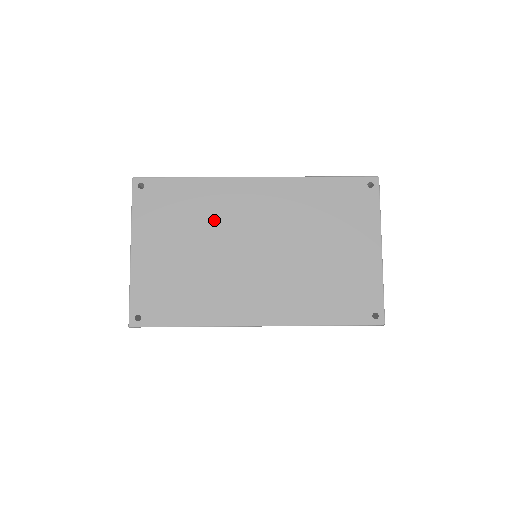
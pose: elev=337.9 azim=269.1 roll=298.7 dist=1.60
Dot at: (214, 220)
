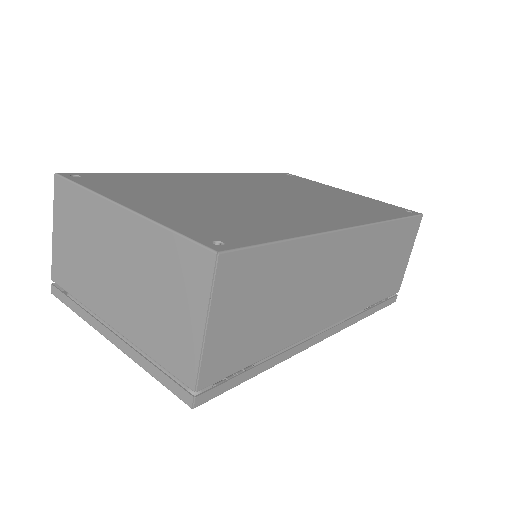
Dot at: (198, 187)
